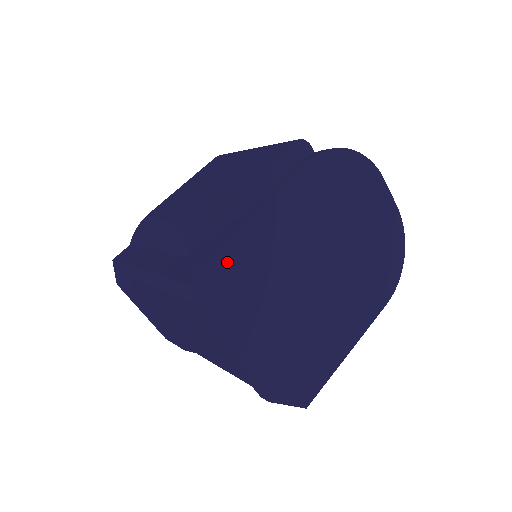
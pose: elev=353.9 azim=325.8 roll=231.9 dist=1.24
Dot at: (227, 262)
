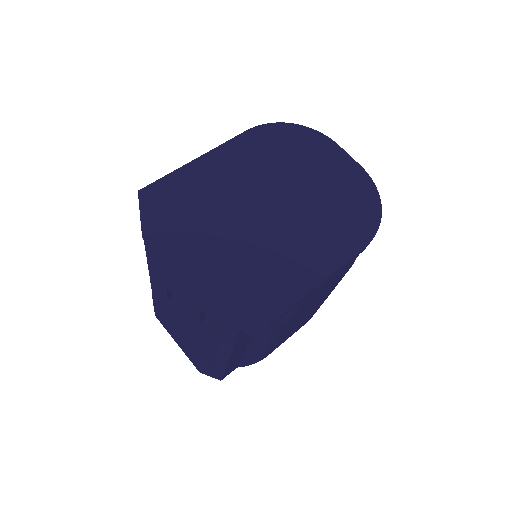
Dot at: (166, 190)
